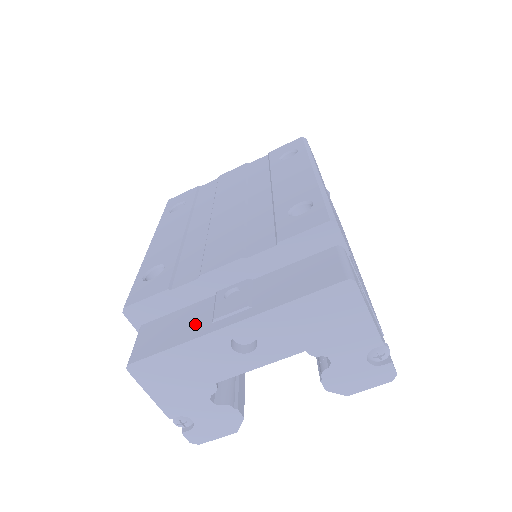
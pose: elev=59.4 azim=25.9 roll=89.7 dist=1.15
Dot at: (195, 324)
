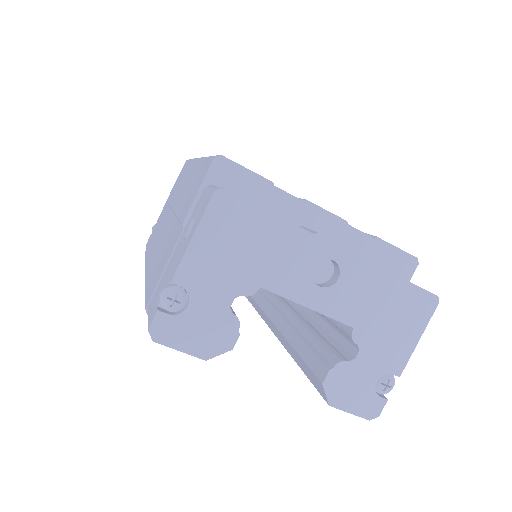
Dot at: occluded
